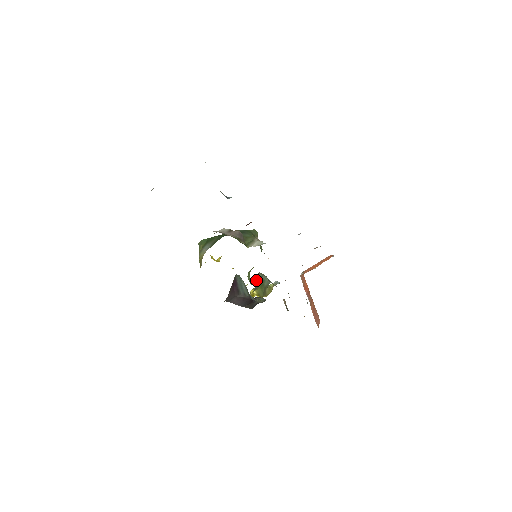
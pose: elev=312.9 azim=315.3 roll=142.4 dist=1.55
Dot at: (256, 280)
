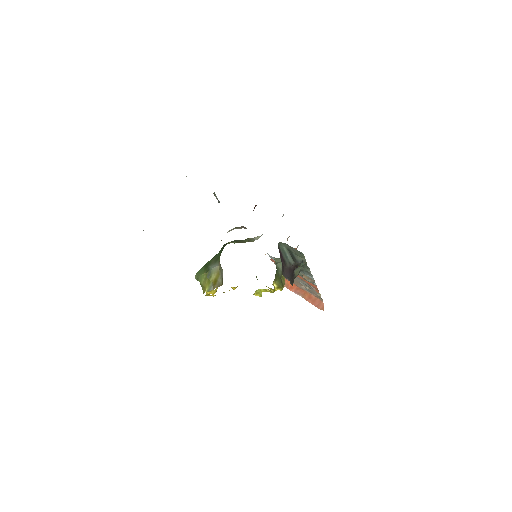
Dot at: (276, 267)
